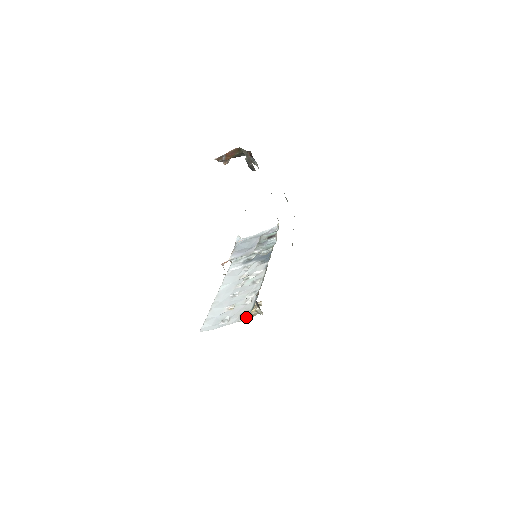
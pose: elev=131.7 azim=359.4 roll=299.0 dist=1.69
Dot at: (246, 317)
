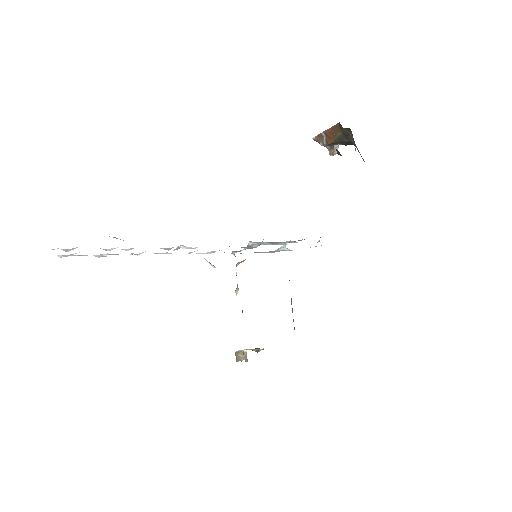
Dot at: occluded
